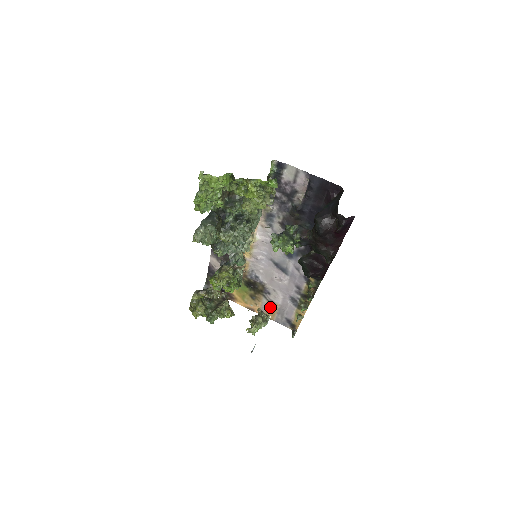
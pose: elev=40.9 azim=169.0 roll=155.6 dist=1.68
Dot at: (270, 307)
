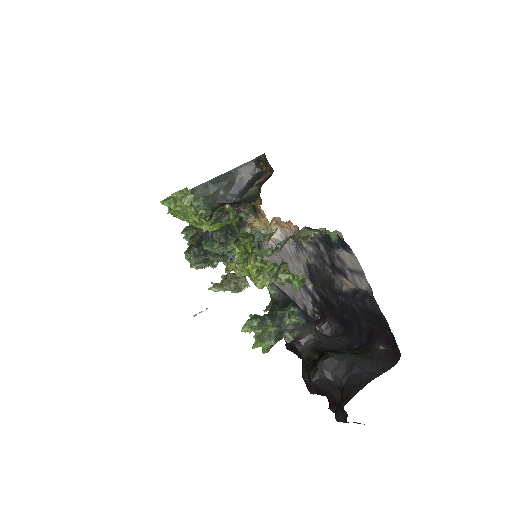
Dot at: occluded
